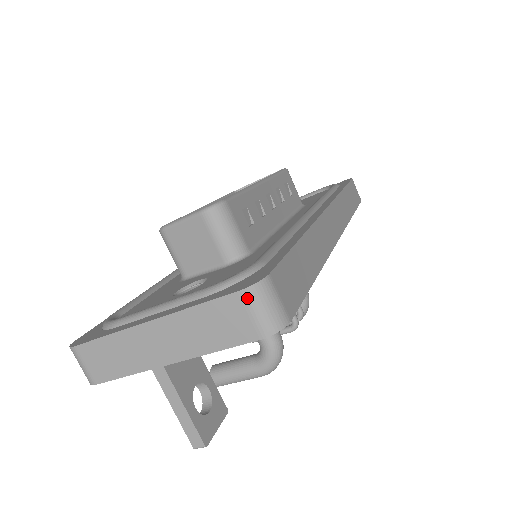
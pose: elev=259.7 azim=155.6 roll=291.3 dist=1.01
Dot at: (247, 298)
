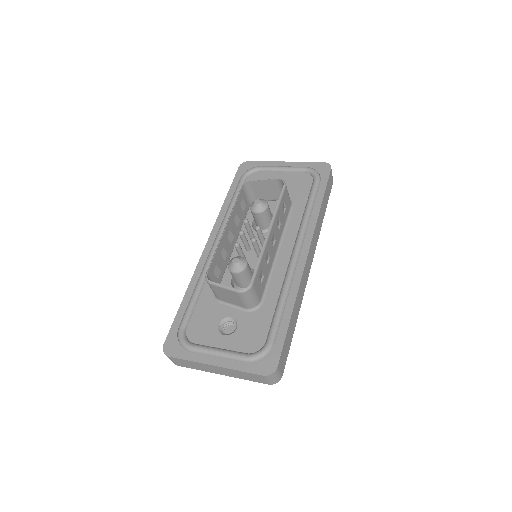
Dot at: (266, 377)
